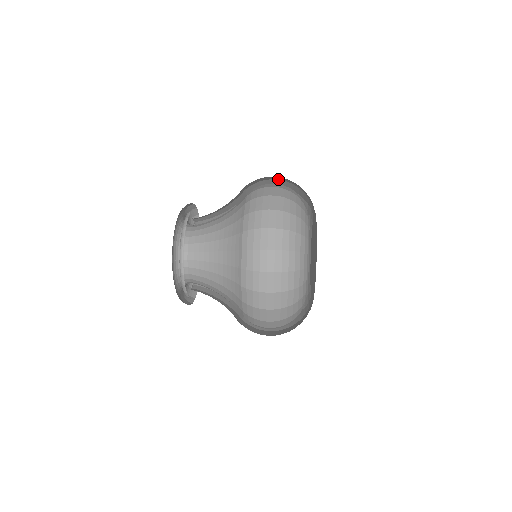
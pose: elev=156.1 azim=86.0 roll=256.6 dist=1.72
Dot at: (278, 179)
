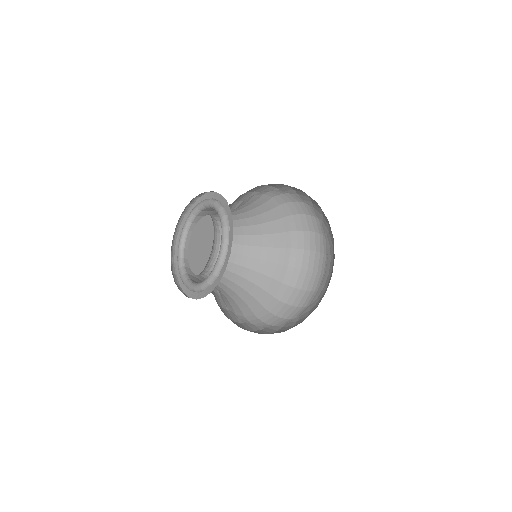
Dot at: occluded
